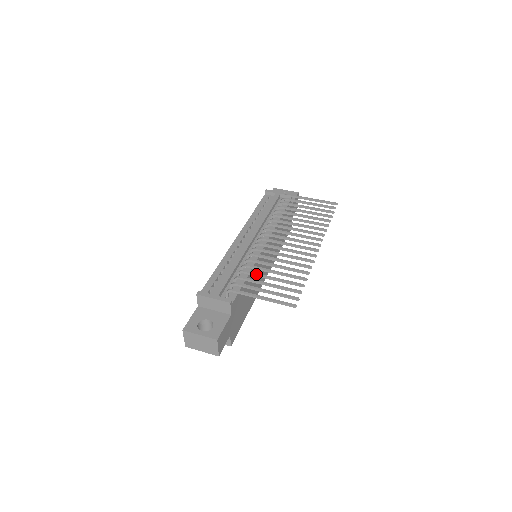
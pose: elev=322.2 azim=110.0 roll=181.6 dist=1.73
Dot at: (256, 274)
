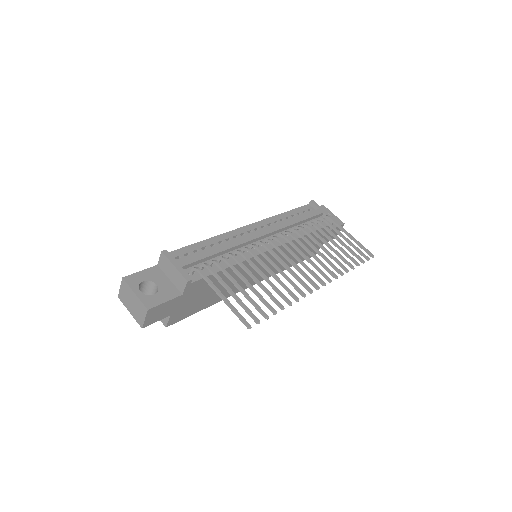
Dot at: (236, 270)
